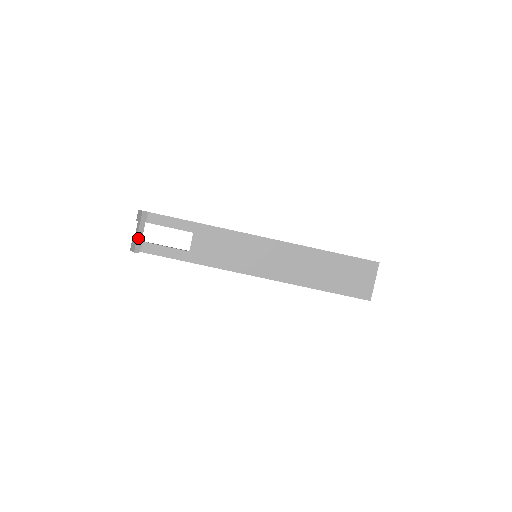
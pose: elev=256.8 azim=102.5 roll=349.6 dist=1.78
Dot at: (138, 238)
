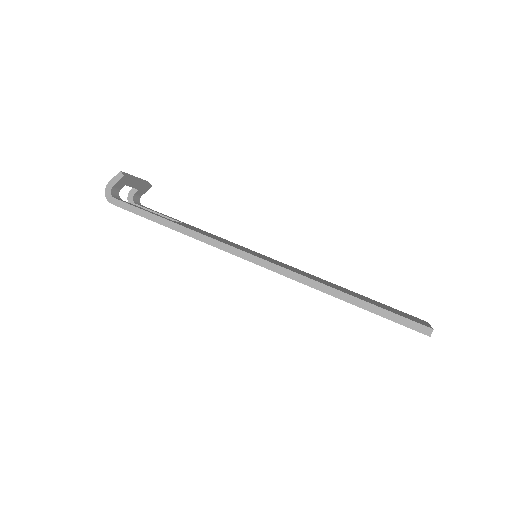
Dot at: (132, 176)
